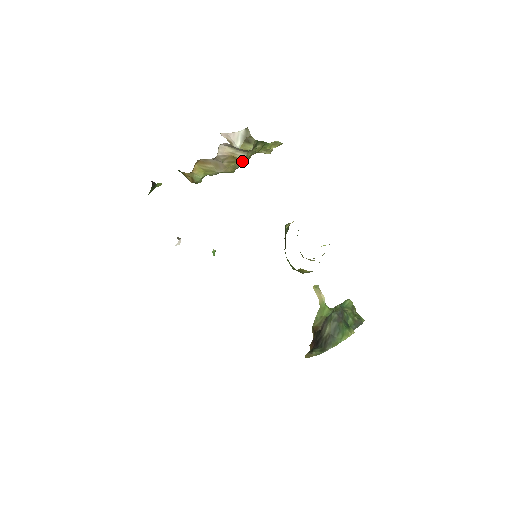
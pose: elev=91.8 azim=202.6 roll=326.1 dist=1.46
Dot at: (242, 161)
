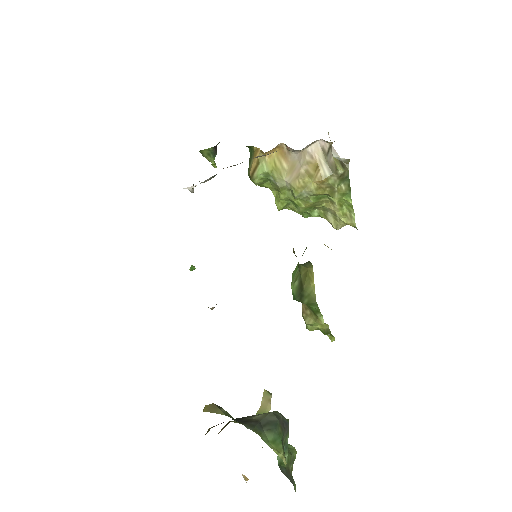
Dot at: (317, 185)
